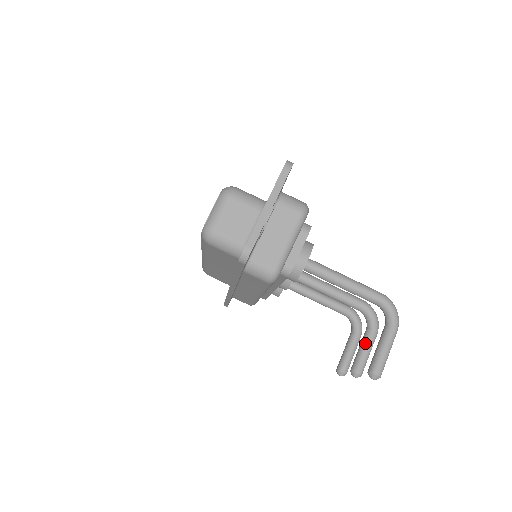
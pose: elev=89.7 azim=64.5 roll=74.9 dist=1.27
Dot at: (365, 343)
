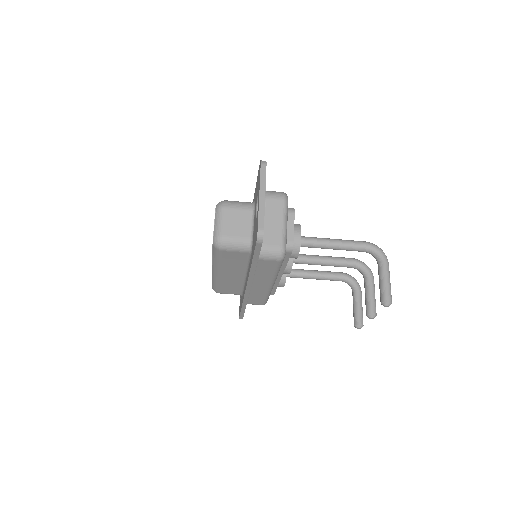
Dot at: (368, 289)
